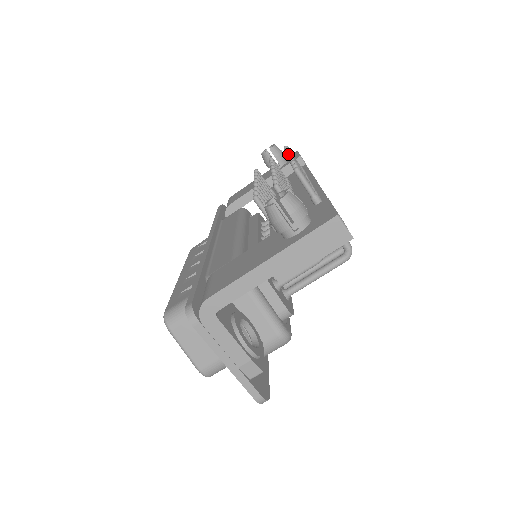
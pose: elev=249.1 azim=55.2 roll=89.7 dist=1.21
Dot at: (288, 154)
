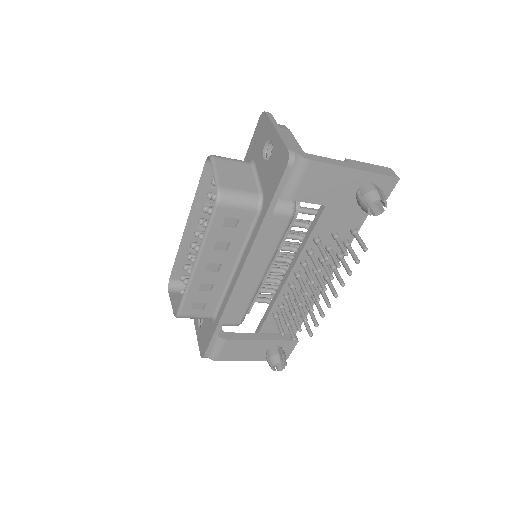
Dot at: occluded
